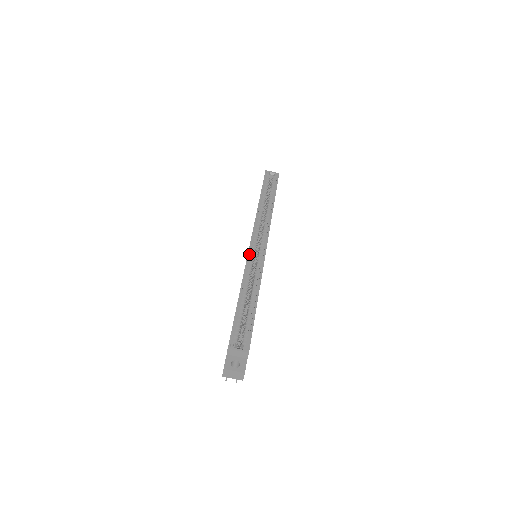
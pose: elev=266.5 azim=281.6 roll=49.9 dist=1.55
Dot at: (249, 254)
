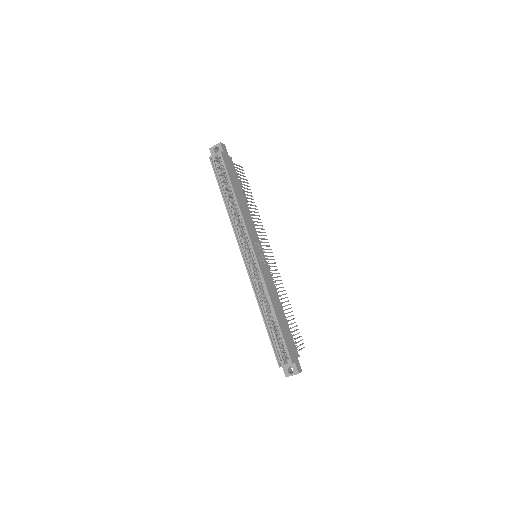
Dot at: (249, 275)
